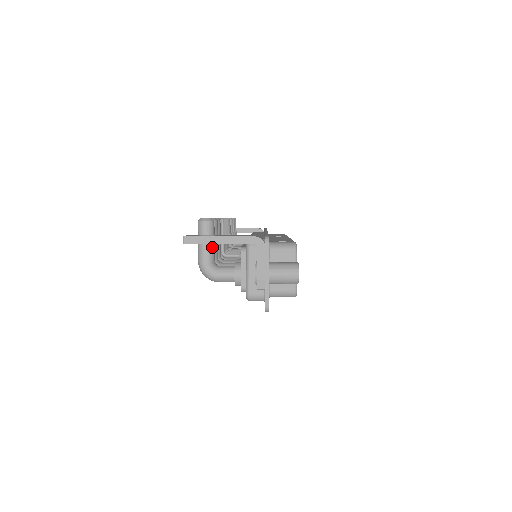
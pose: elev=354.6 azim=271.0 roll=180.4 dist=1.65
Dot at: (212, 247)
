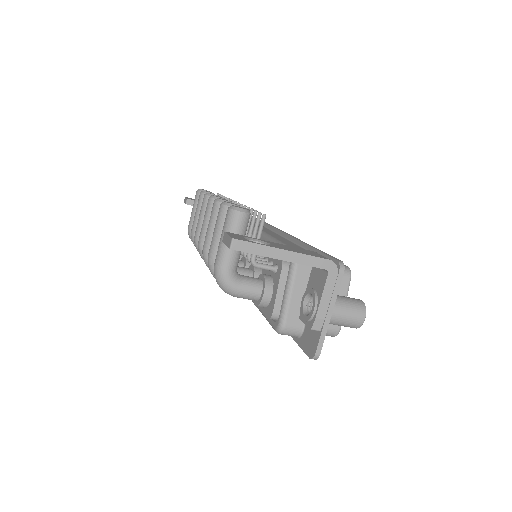
Dot at: occluded
